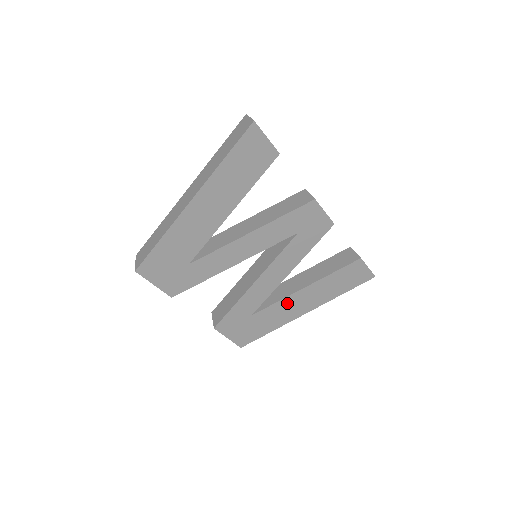
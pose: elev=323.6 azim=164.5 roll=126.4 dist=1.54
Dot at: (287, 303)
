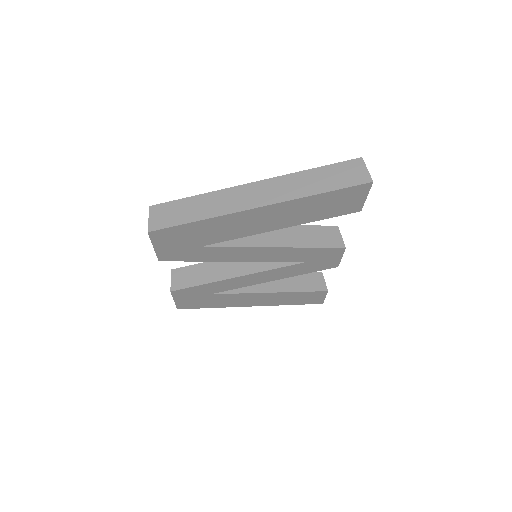
Dot at: (246, 296)
